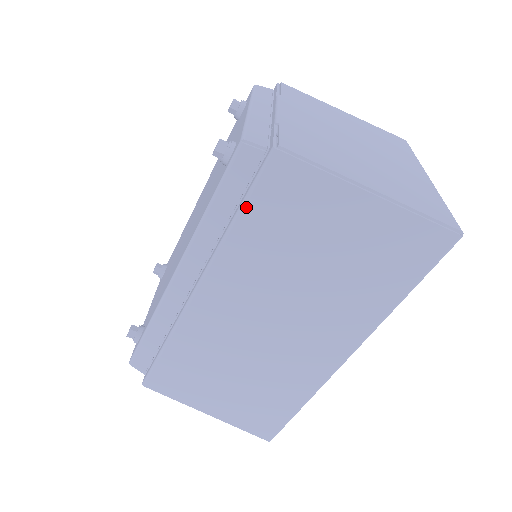
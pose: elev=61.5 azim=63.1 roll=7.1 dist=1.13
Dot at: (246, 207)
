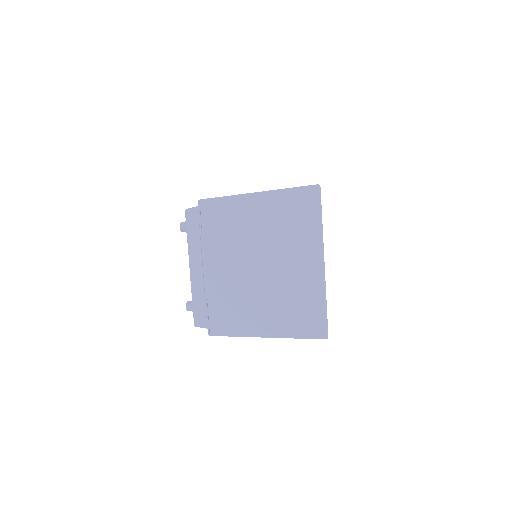
Dot at: occluded
